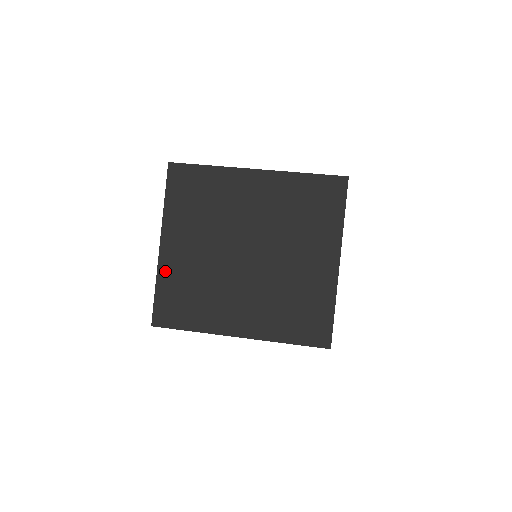
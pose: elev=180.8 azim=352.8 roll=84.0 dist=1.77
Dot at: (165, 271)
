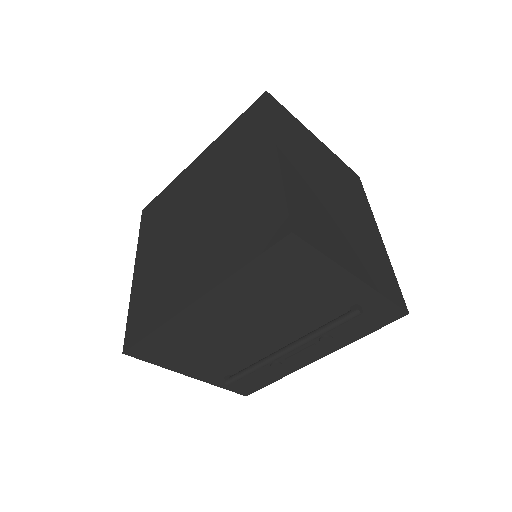
Dot at: (136, 291)
